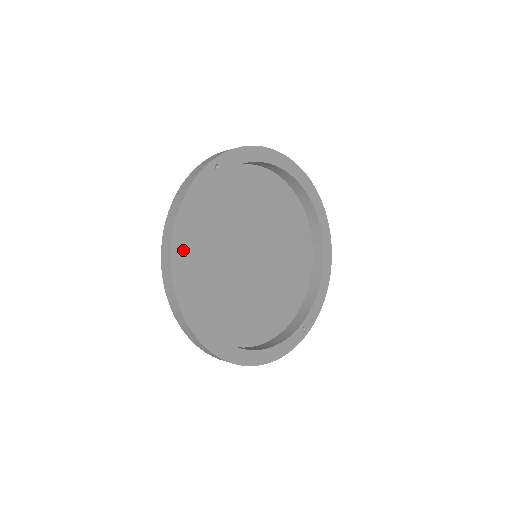
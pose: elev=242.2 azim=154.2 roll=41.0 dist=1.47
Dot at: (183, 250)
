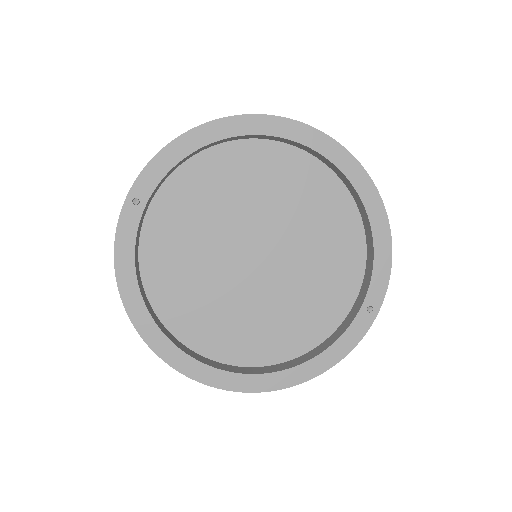
Dot at: (143, 311)
